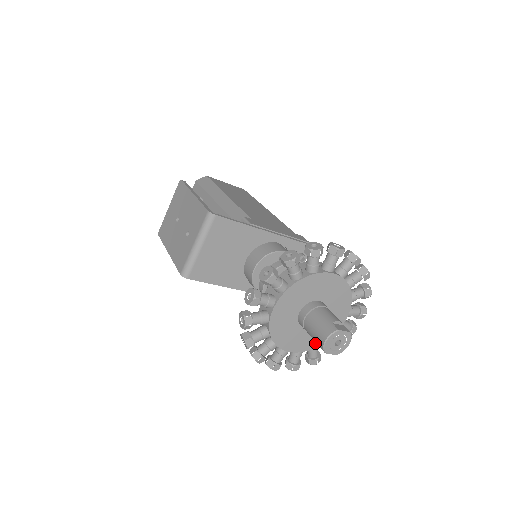
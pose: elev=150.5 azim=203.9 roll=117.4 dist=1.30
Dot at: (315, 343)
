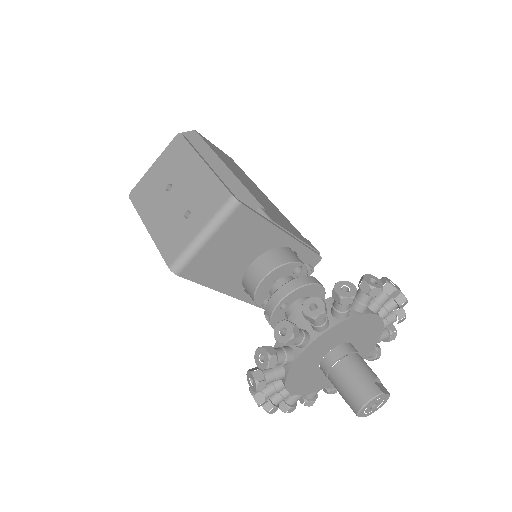
Dot at: (322, 385)
